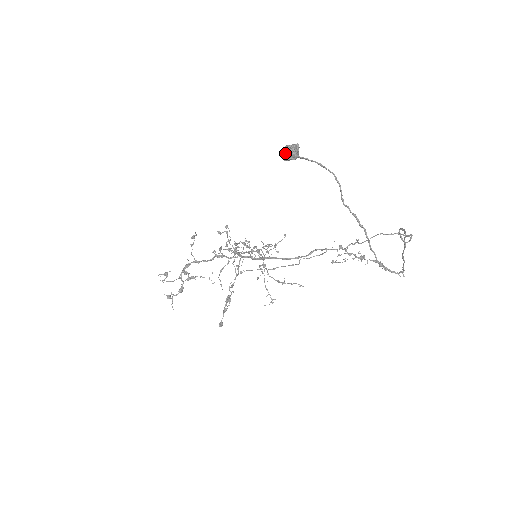
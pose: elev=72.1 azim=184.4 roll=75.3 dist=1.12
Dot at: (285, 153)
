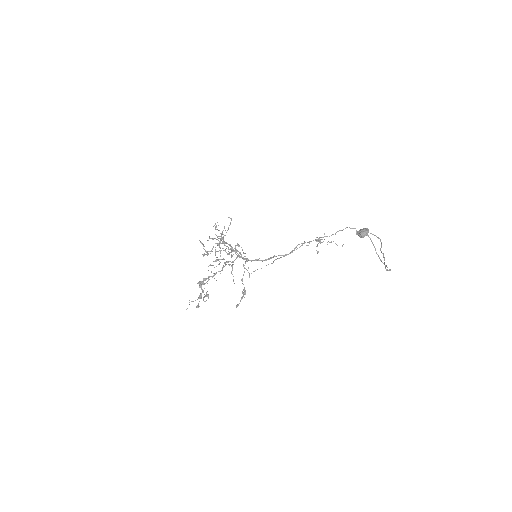
Dot at: (364, 236)
